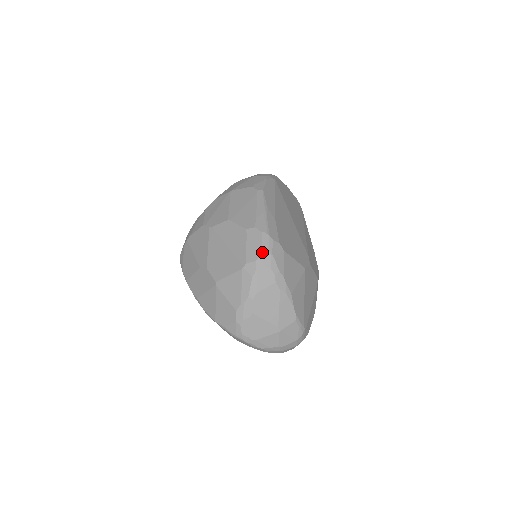
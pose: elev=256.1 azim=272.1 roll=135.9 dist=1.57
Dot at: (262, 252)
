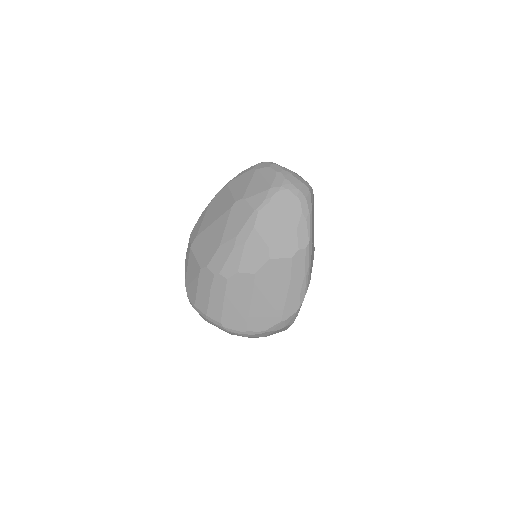
Dot at: occluded
